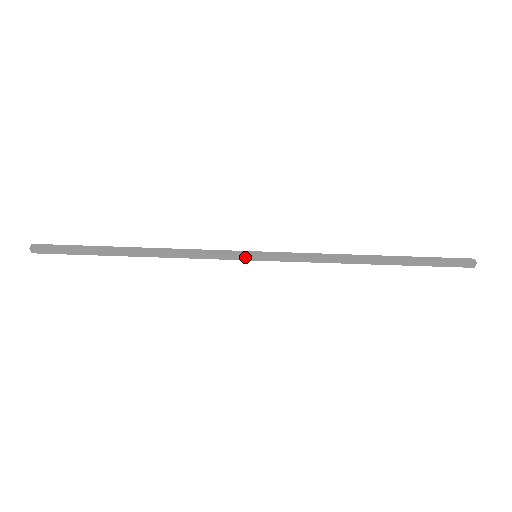
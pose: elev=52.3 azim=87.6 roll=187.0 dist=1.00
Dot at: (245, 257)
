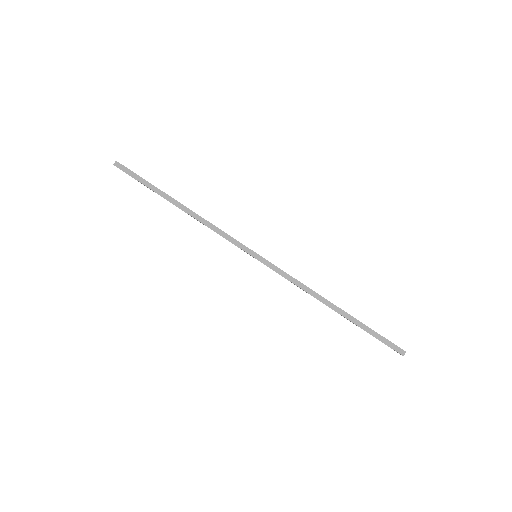
Dot at: (249, 250)
